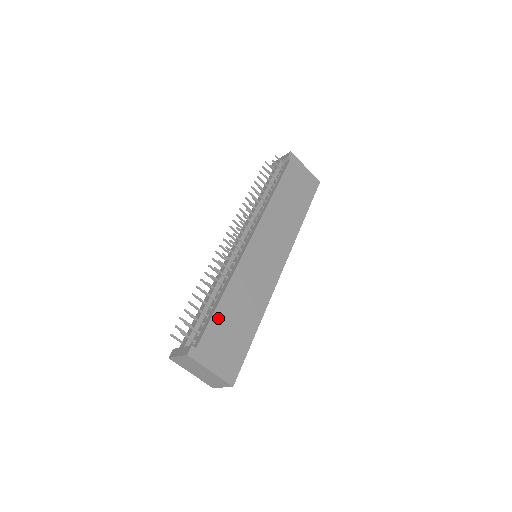
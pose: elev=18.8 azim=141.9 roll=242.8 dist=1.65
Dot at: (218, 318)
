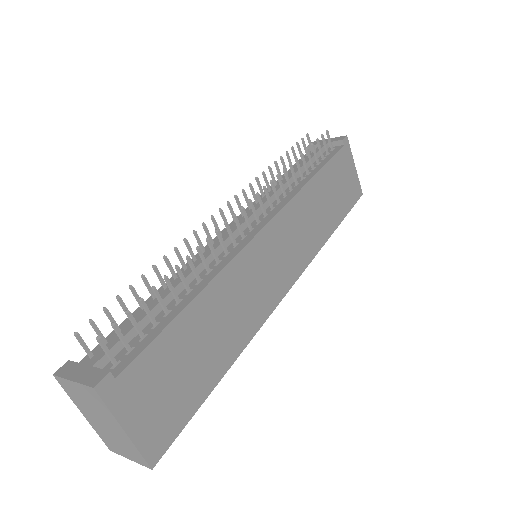
Dot at: (174, 335)
